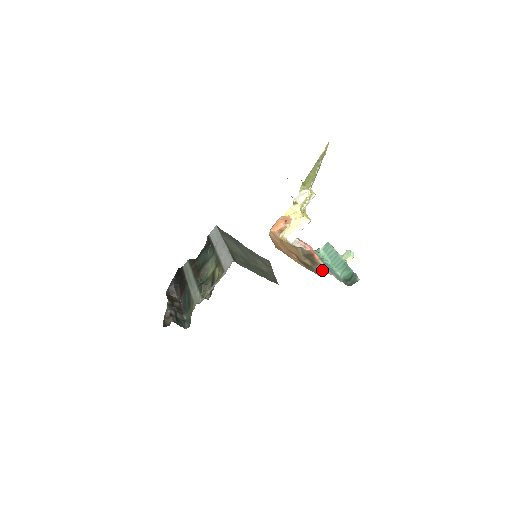
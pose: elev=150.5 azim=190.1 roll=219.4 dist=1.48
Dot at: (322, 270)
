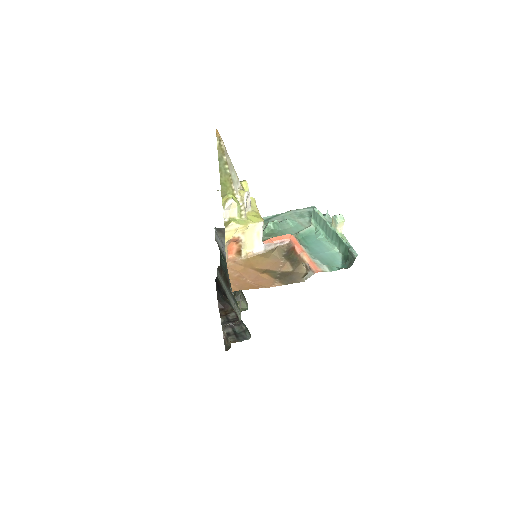
Dot at: (308, 268)
